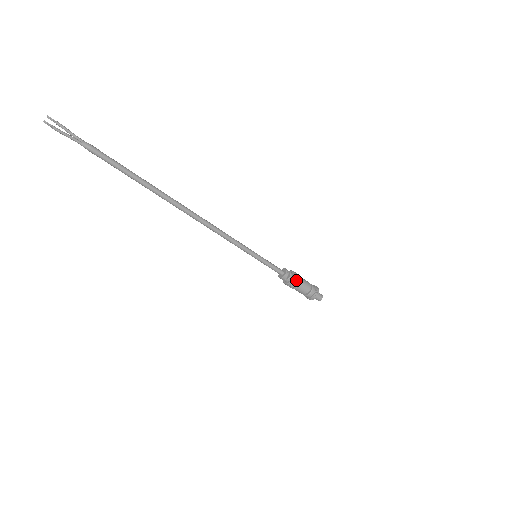
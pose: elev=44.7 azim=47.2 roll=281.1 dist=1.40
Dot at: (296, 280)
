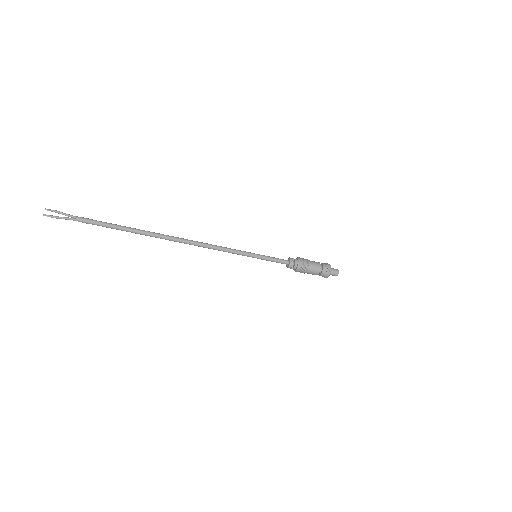
Dot at: (302, 267)
